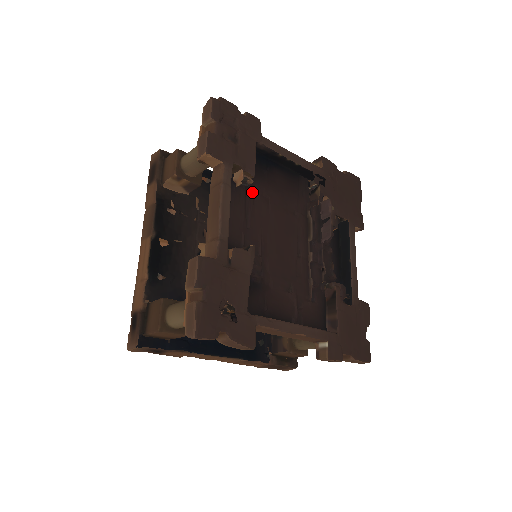
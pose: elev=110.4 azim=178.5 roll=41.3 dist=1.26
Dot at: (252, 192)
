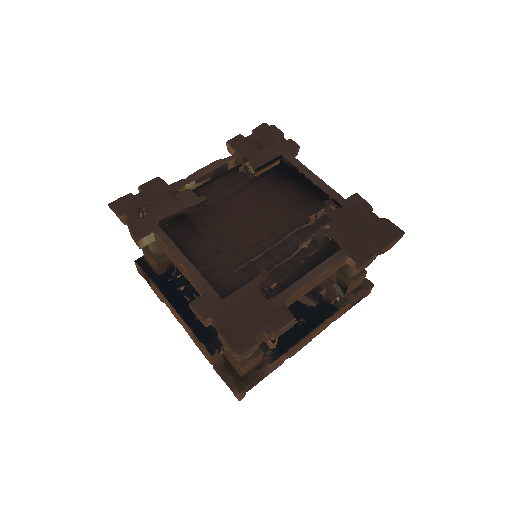
Dot at: (255, 185)
